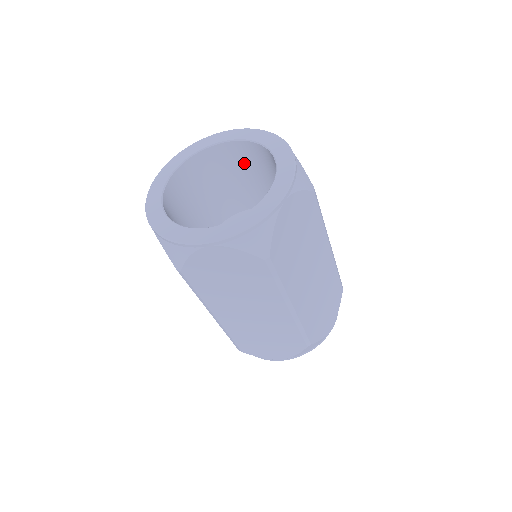
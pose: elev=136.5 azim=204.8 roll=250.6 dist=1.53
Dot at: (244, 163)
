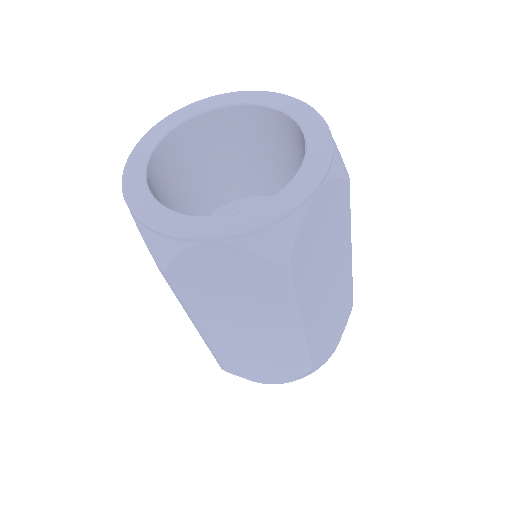
Dot at: (189, 157)
